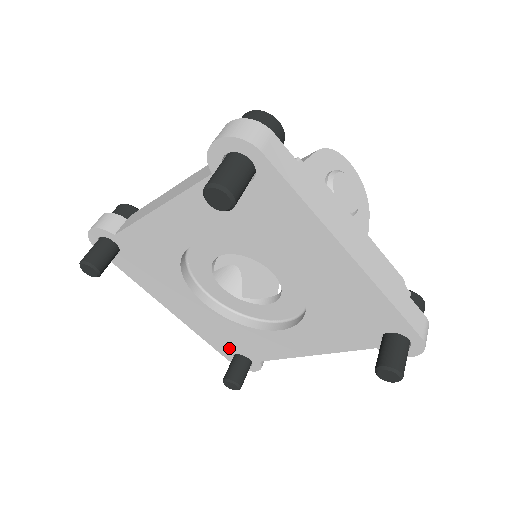
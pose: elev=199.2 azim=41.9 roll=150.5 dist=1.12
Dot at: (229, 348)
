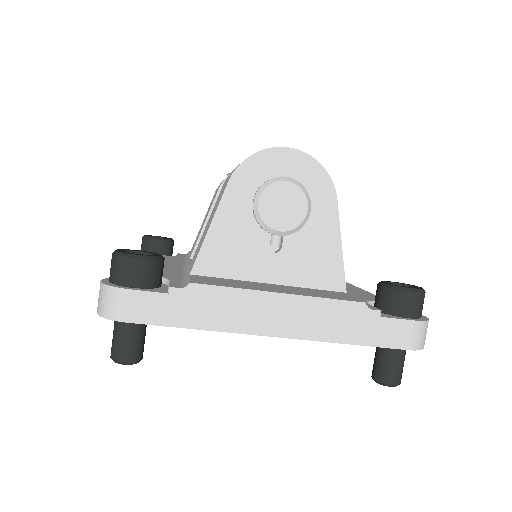
Dot at: occluded
